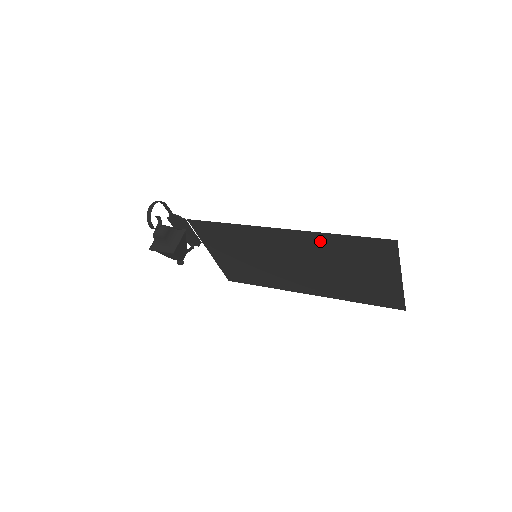
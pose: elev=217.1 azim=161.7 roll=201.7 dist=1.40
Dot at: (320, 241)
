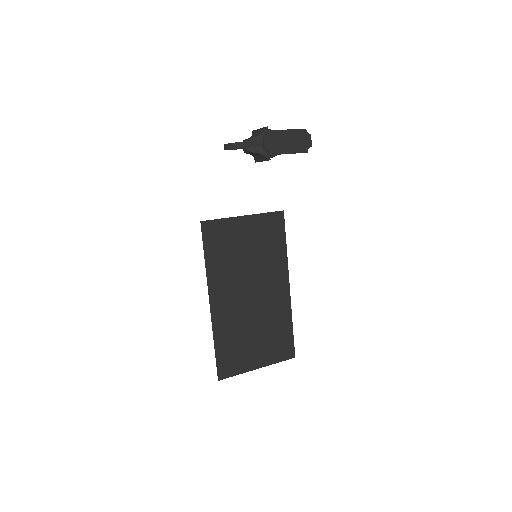
Dot at: (222, 328)
